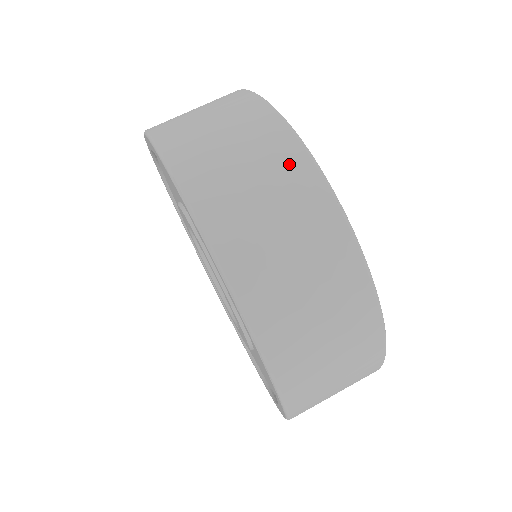
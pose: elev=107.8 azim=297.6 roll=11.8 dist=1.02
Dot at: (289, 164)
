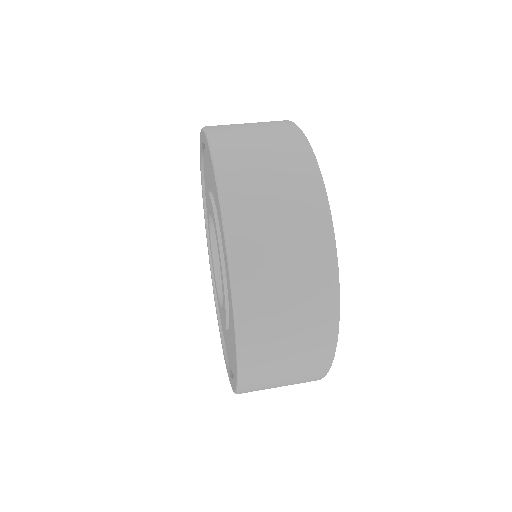
Dot at: (280, 125)
